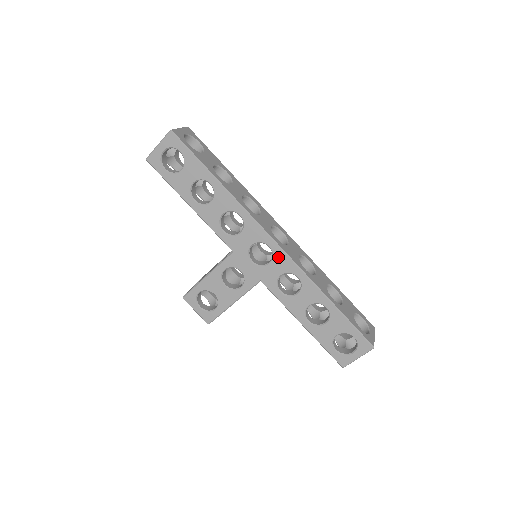
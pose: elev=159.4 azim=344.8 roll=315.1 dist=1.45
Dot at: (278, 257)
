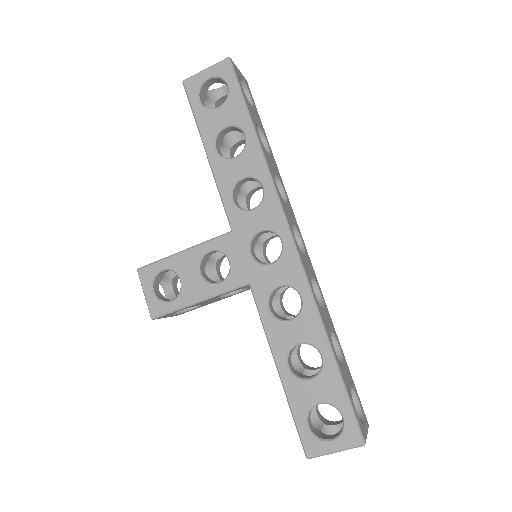
Dot at: (287, 259)
